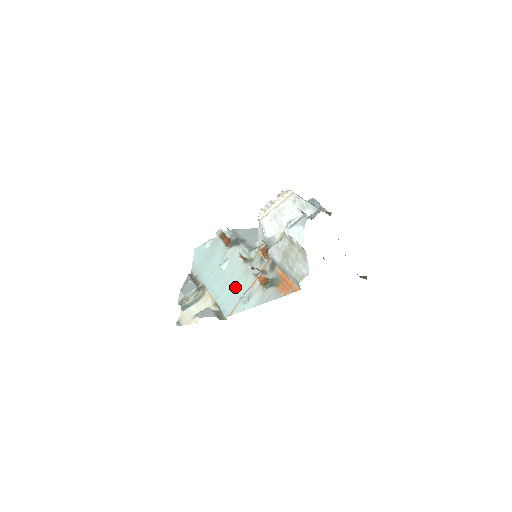
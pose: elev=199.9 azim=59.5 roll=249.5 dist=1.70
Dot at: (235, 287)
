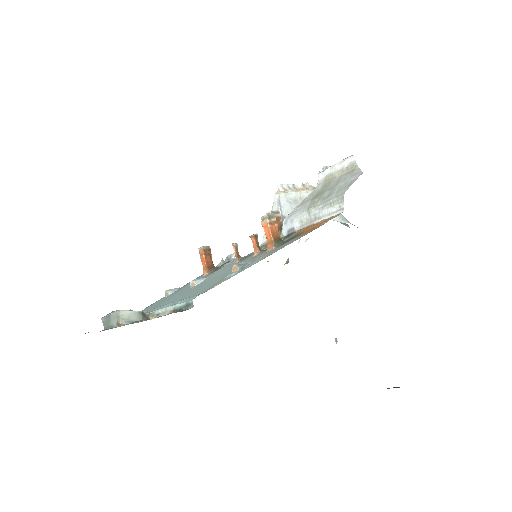
Dot at: (217, 278)
